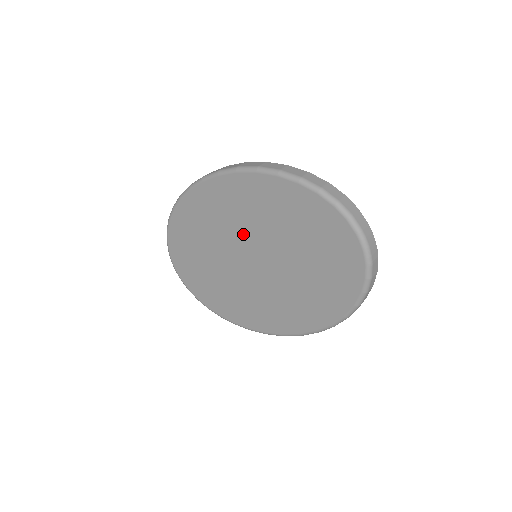
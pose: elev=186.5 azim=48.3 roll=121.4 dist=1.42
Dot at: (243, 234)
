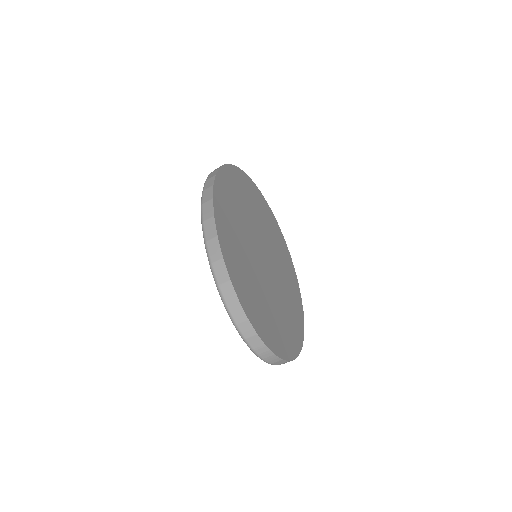
Dot at: occluded
